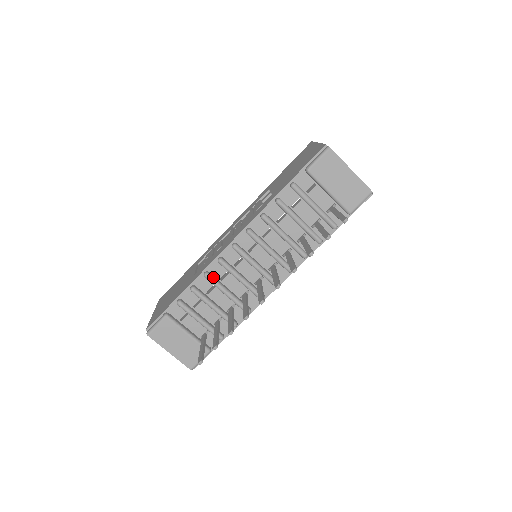
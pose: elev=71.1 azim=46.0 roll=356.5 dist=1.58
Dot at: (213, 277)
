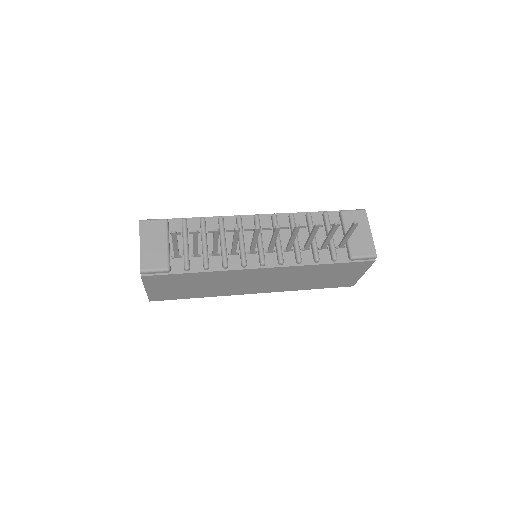
Dot at: (224, 223)
